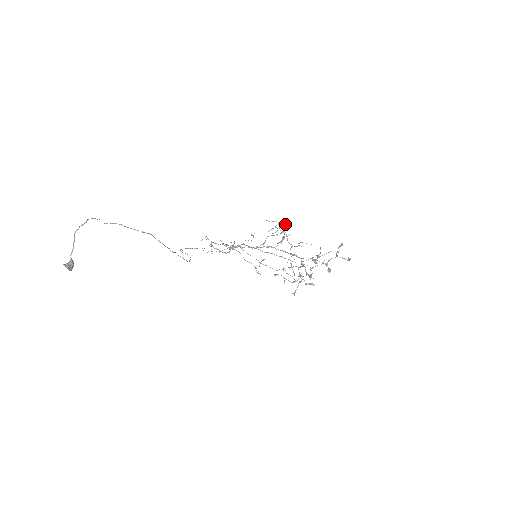
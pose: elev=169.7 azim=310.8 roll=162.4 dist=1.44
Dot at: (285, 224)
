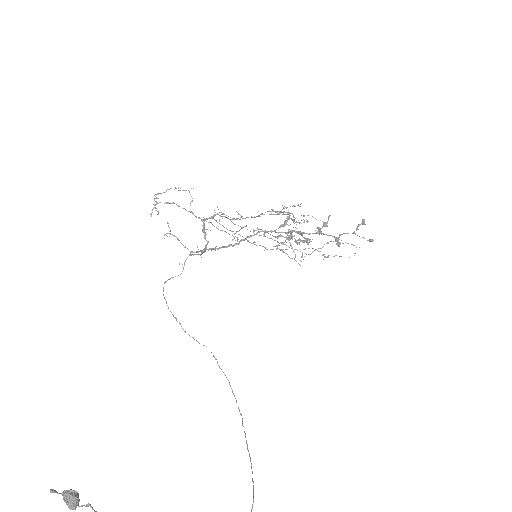
Dot at: (295, 206)
